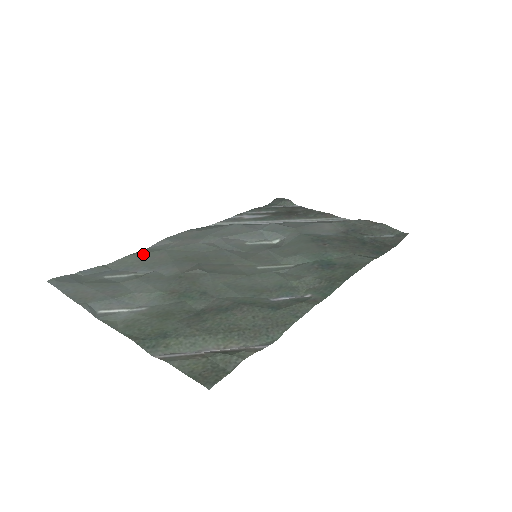
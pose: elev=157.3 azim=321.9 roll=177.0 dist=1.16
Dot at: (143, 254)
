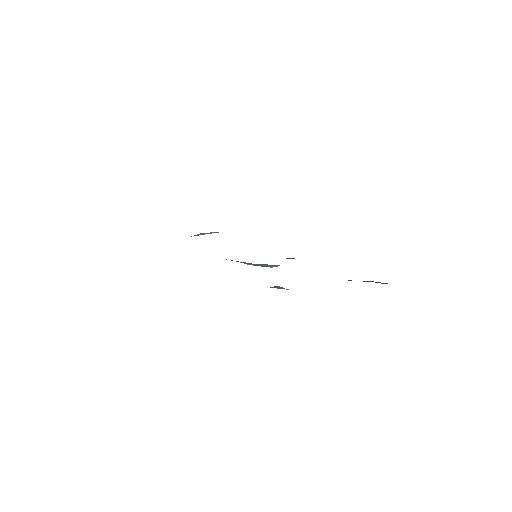
Dot at: occluded
